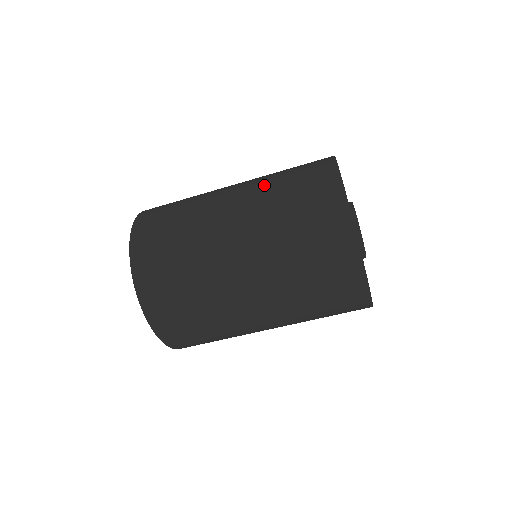
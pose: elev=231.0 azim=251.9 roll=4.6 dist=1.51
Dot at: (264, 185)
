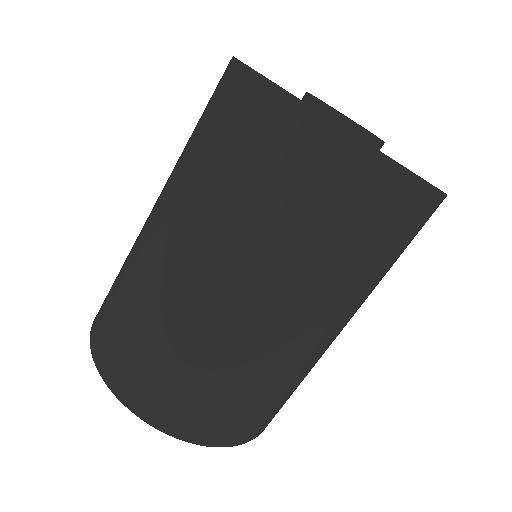
Dot at: (202, 200)
